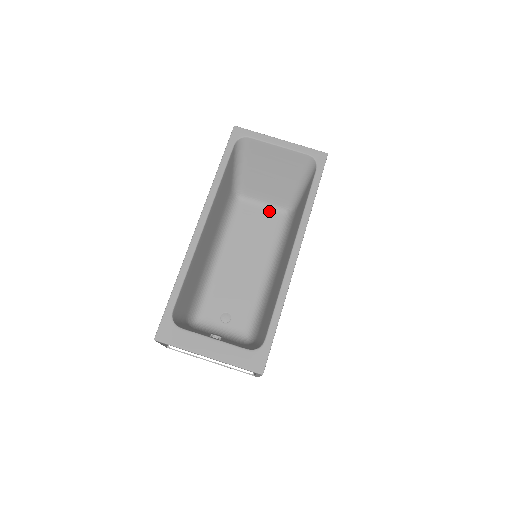
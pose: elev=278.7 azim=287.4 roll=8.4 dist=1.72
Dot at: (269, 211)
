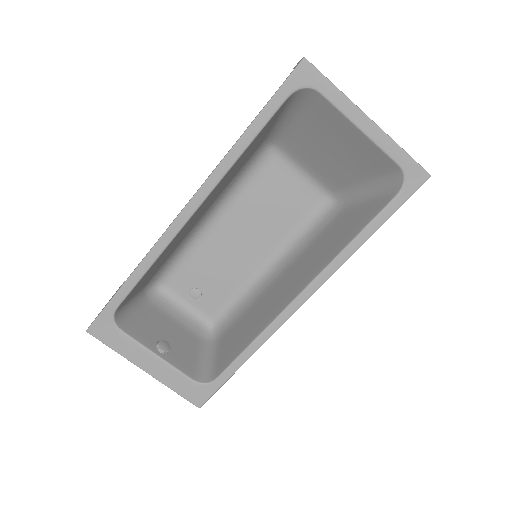
Dot at: (307, 185)
